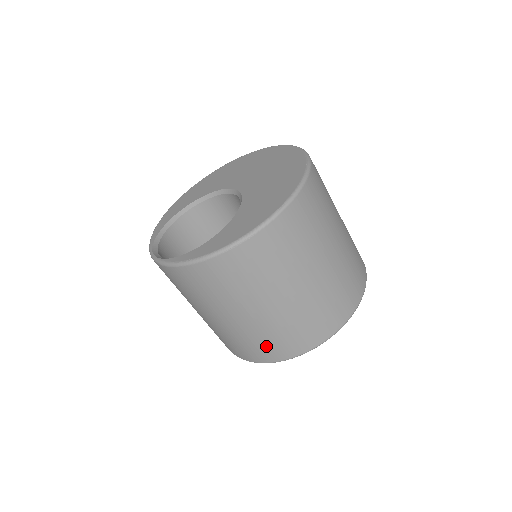
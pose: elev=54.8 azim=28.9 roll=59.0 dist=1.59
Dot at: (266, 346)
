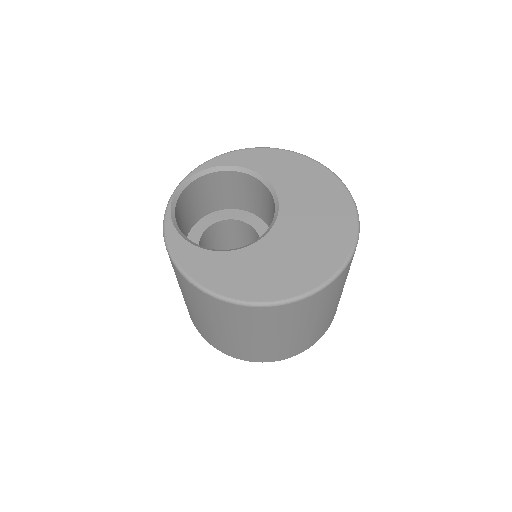
Dot at: occluded
